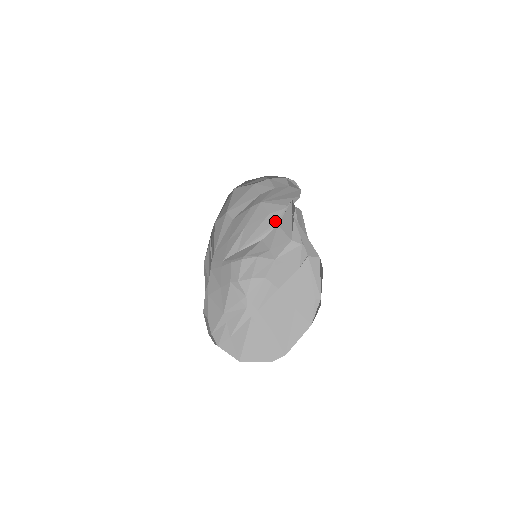
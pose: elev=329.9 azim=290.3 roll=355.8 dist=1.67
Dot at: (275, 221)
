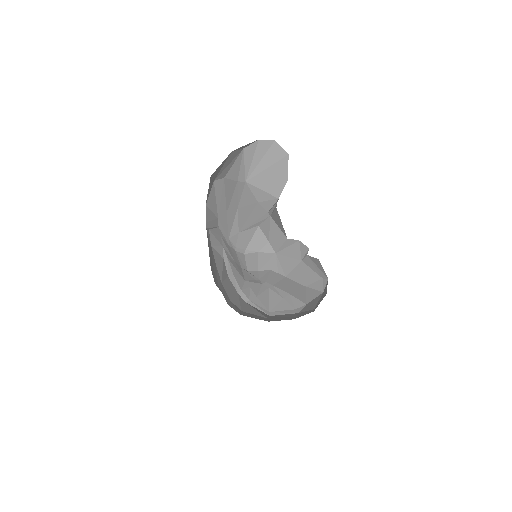
Dot at: (266, 212)
